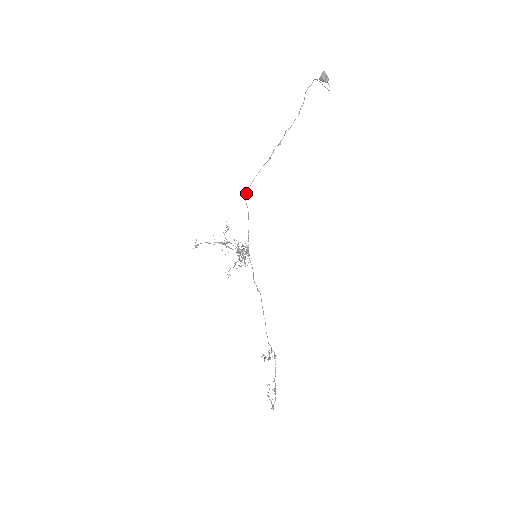
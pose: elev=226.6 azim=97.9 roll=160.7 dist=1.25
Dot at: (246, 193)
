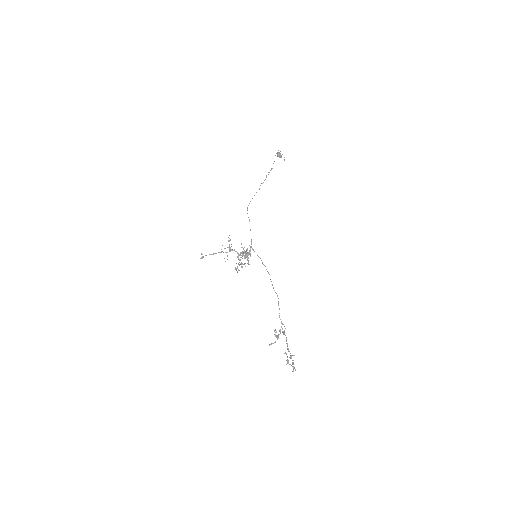
Dot at: (247, 209)
